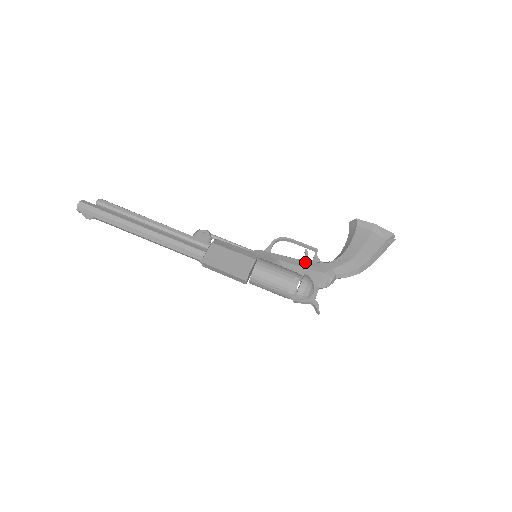
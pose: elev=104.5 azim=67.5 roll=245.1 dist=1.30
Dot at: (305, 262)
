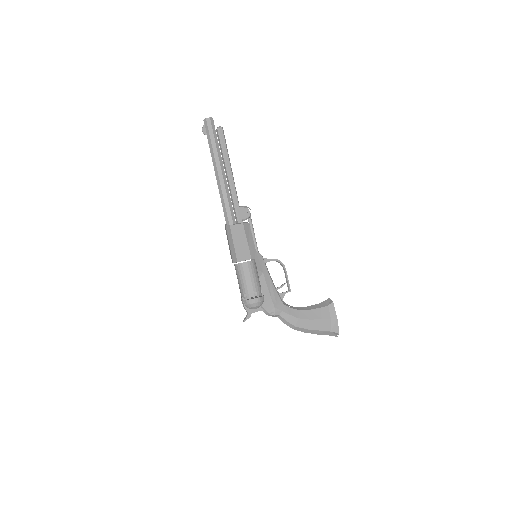
Dot at: (274, 290)
